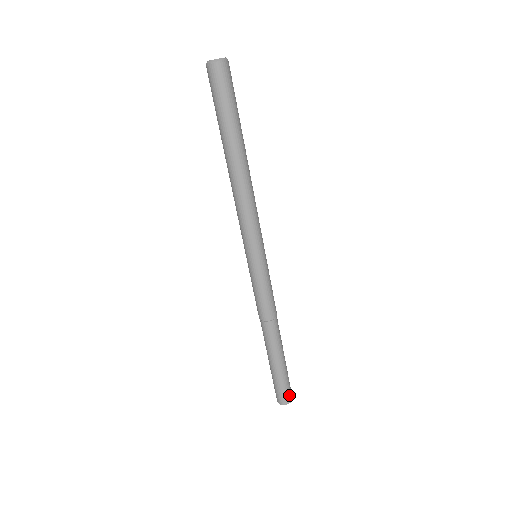
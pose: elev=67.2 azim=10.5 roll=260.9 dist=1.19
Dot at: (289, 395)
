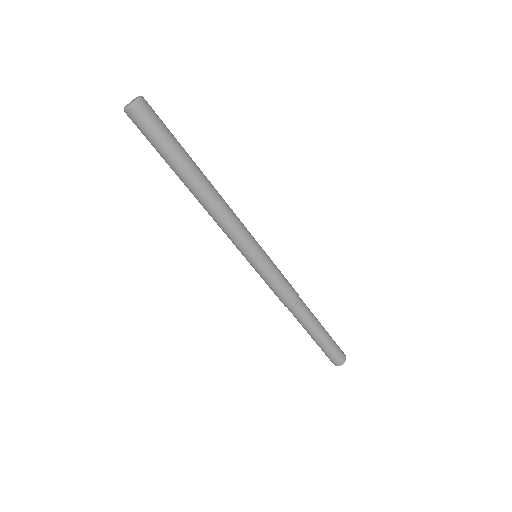
Dot at: (336, 360)
